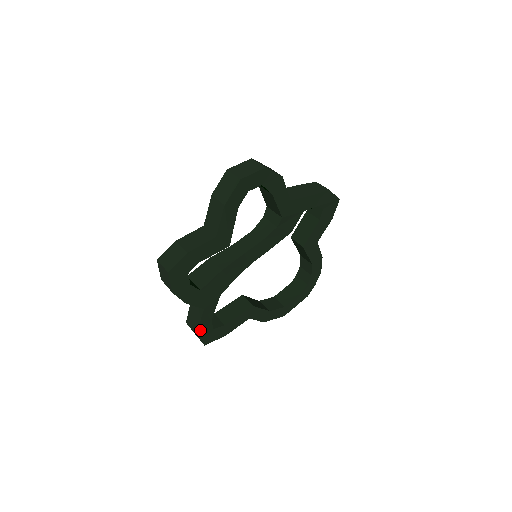
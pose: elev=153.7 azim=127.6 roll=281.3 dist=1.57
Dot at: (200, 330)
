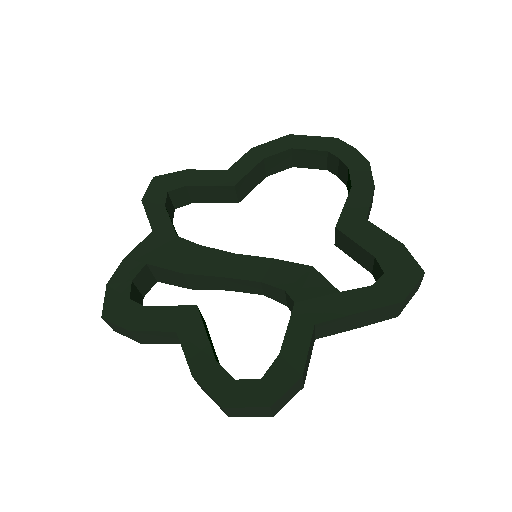
Dot at: occluded
